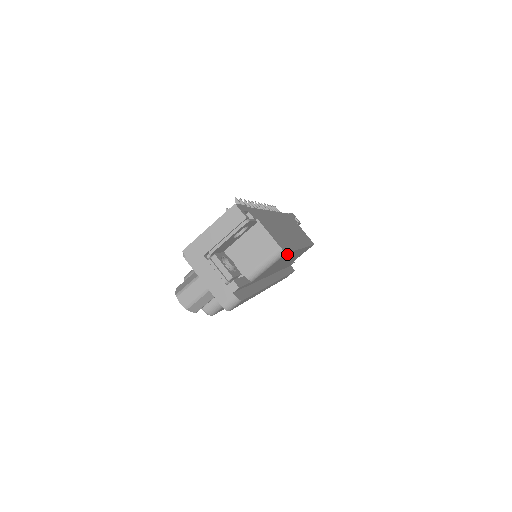
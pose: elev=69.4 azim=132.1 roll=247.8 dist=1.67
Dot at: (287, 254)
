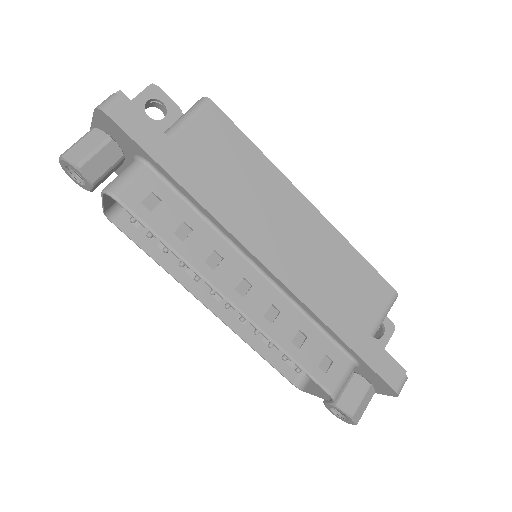
Dot at: (229, 126)
